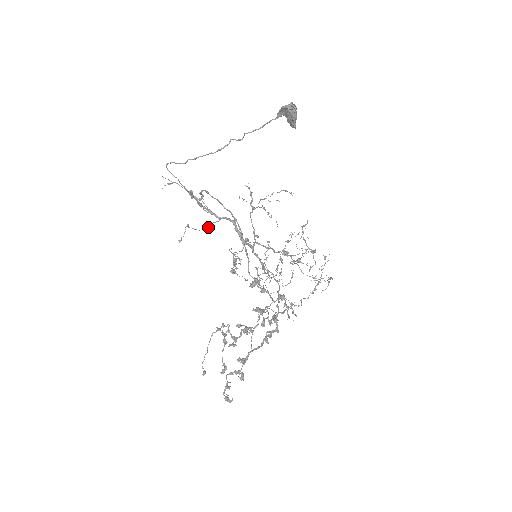
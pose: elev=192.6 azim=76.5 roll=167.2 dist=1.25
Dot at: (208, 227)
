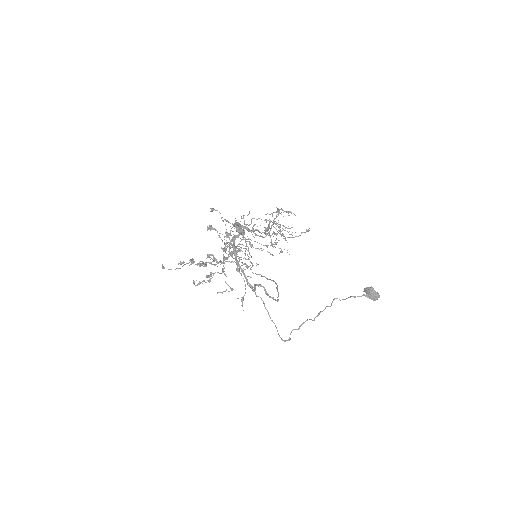
Dot at: occluded
